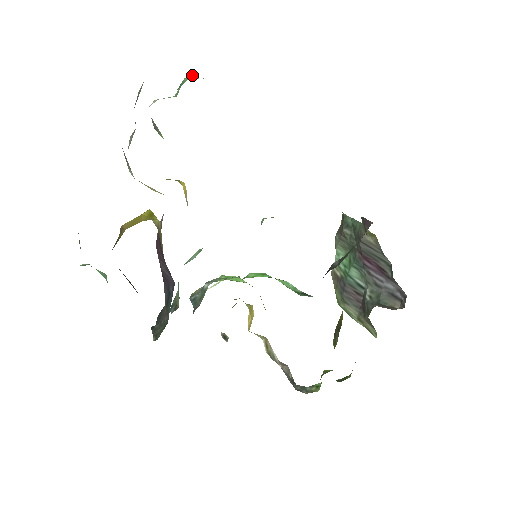
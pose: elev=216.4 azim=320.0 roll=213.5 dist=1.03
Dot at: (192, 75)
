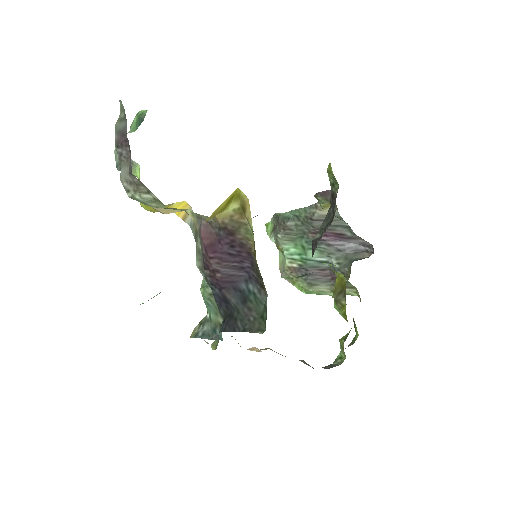
Dot at: (141, 110)
